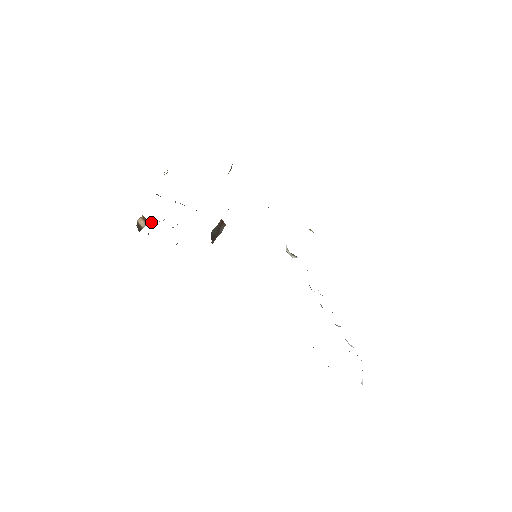
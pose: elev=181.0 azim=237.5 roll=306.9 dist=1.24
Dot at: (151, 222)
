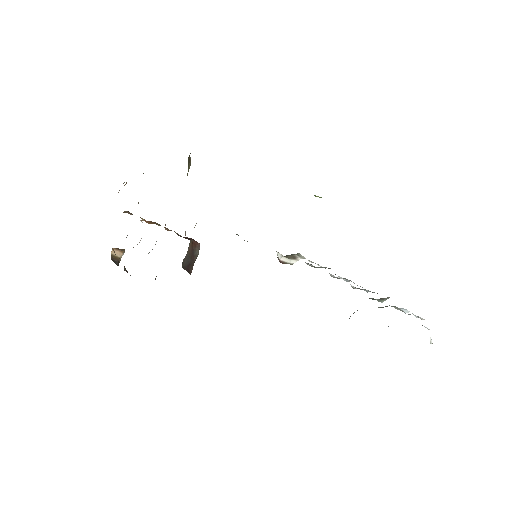
Dot at: occluded
